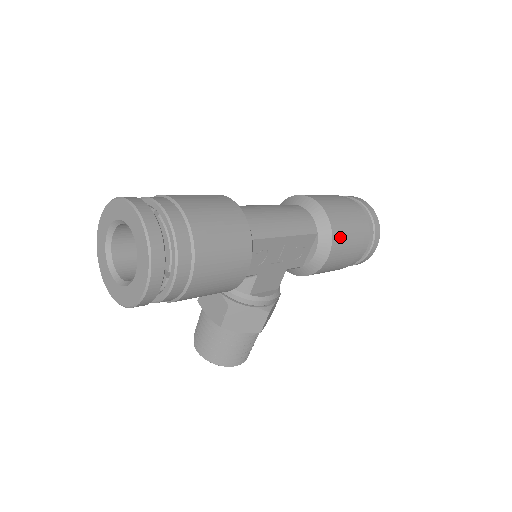
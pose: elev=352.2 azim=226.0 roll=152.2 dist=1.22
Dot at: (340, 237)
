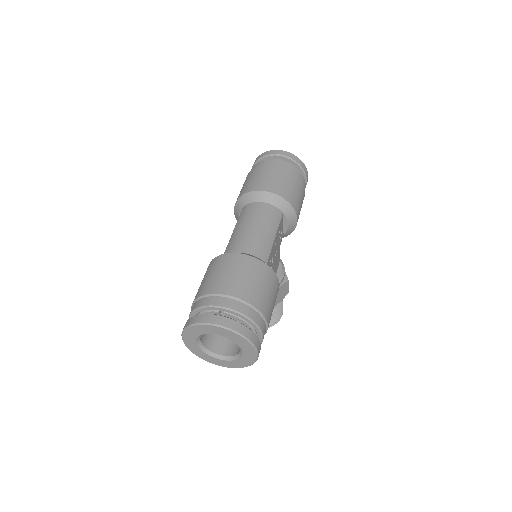
Dot at: (295, 201)
